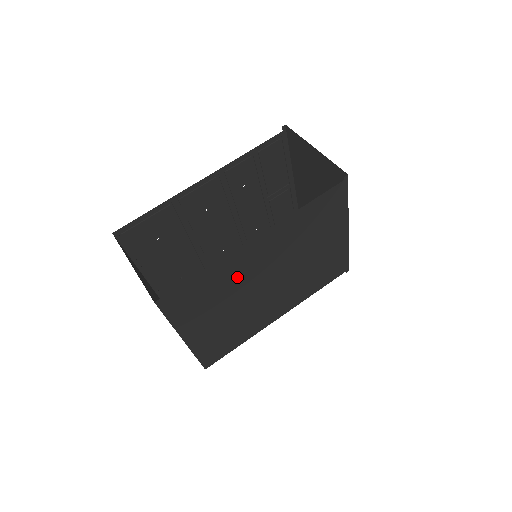
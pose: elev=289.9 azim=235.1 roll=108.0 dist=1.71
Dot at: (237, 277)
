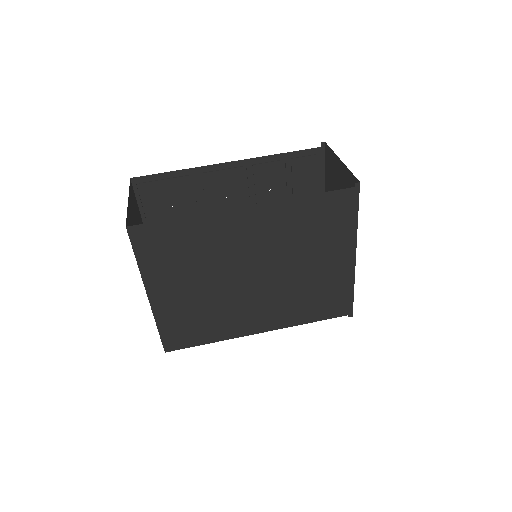
Dot at: (218, 247)
